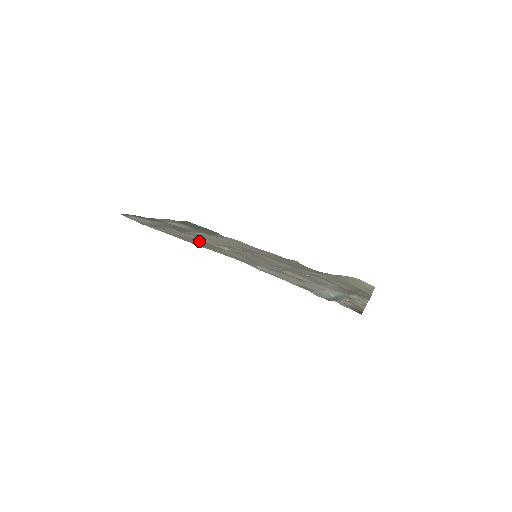
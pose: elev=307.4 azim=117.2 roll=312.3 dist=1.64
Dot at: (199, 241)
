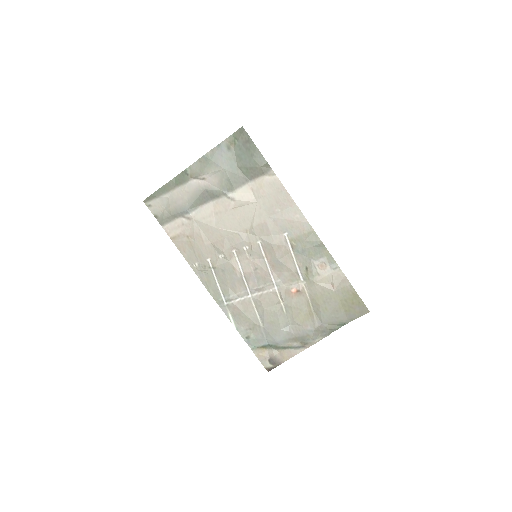
Dot at: (200, 244)
